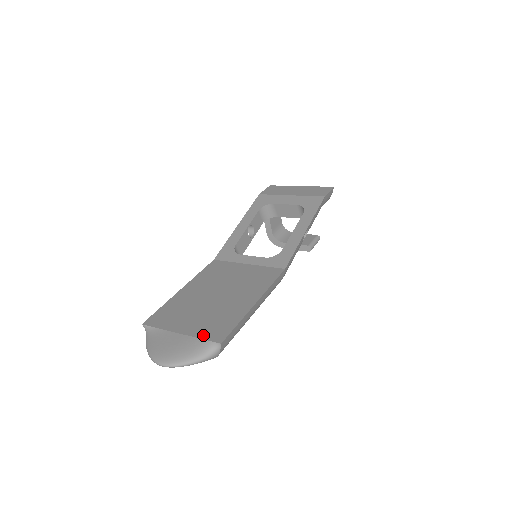
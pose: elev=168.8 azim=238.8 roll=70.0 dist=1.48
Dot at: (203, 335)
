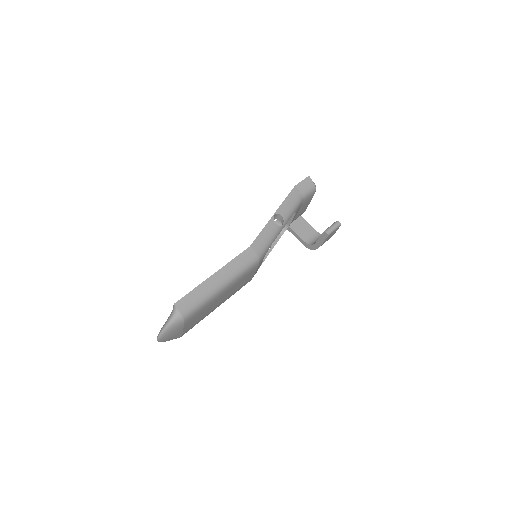
Dot at: occluded
